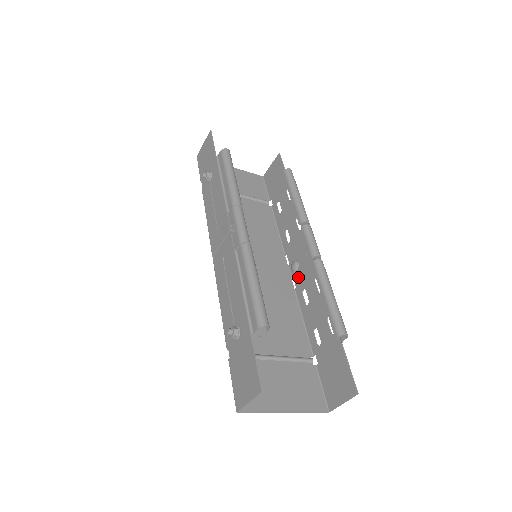
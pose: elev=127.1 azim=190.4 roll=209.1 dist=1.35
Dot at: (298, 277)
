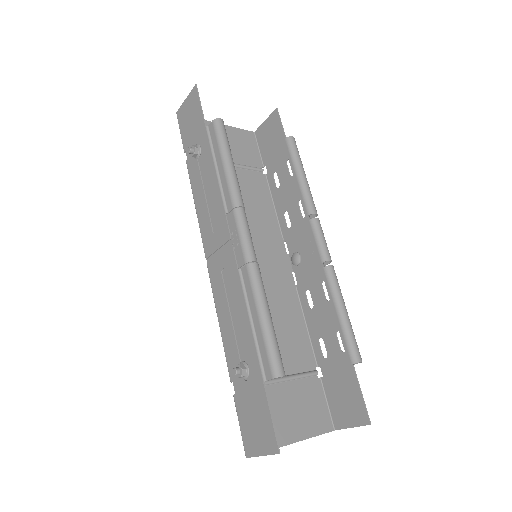
Dot at: (300, 273)
